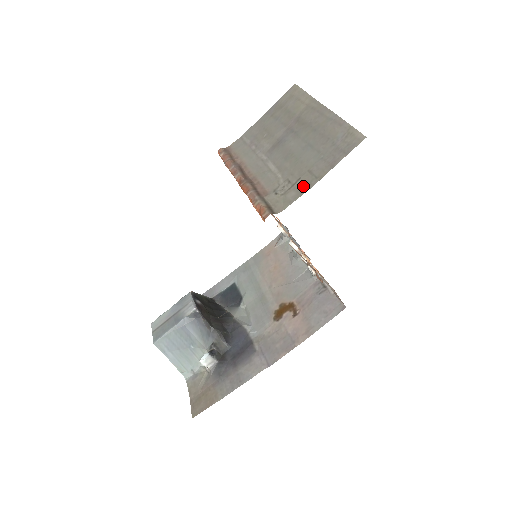
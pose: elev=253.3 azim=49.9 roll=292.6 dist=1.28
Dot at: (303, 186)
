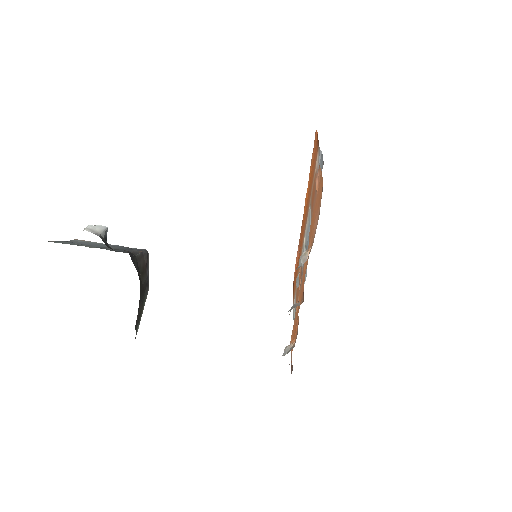
Dot at: occluded
